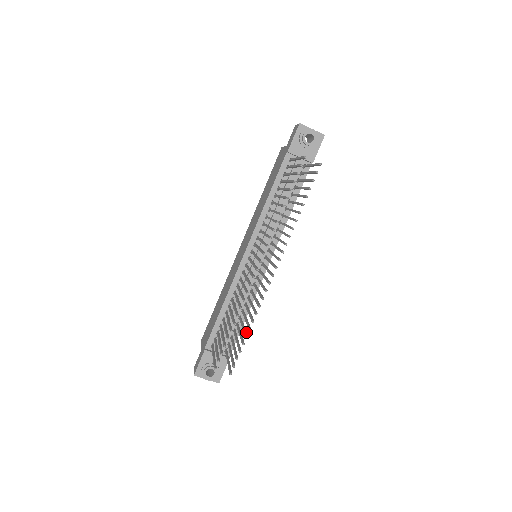
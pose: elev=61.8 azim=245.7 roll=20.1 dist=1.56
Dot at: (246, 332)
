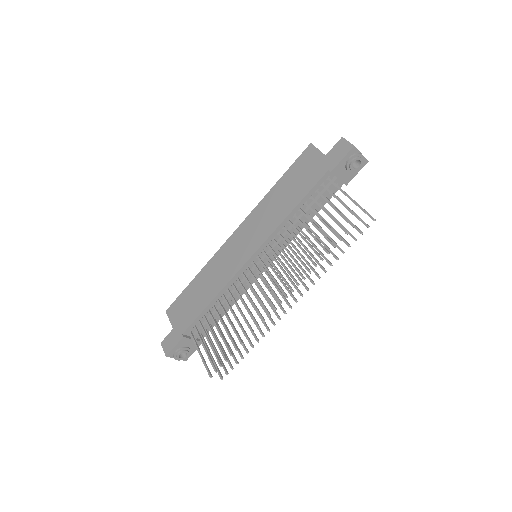
Dot at: (244, 344)
